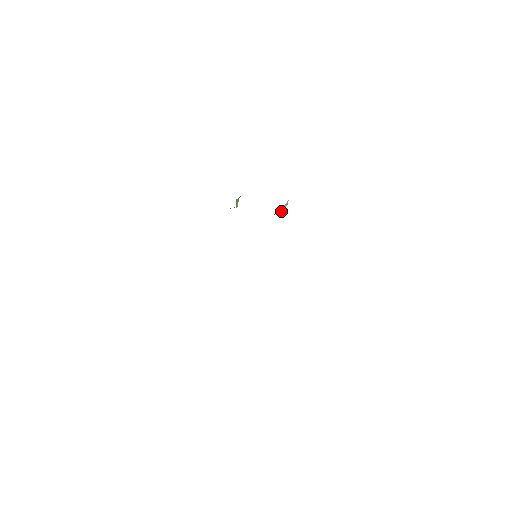
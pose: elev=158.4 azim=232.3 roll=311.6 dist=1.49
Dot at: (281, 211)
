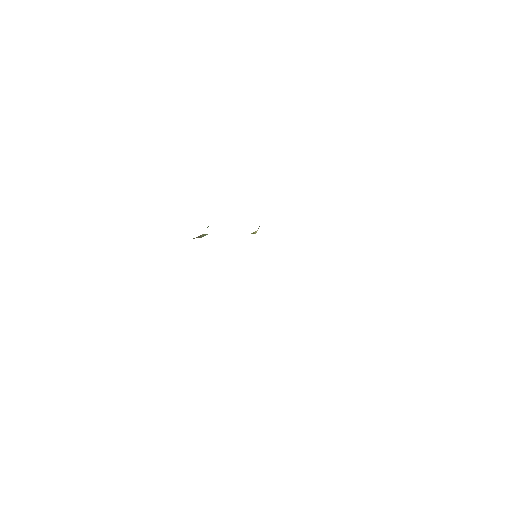
Dot at: (257, 230)
